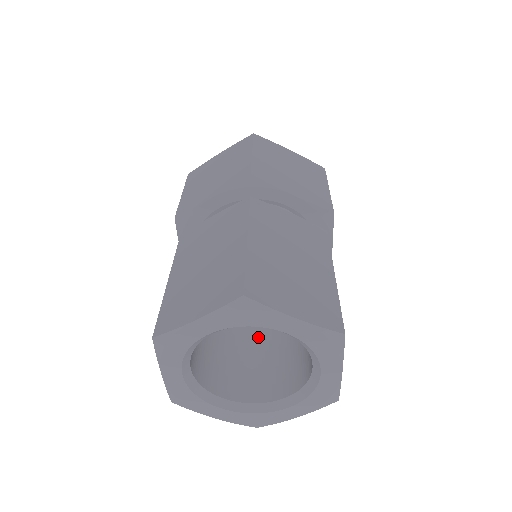
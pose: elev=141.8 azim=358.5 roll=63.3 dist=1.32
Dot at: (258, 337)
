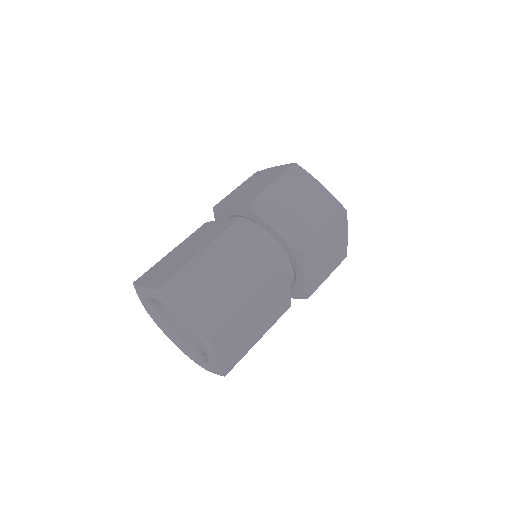
Dot at: occluded
